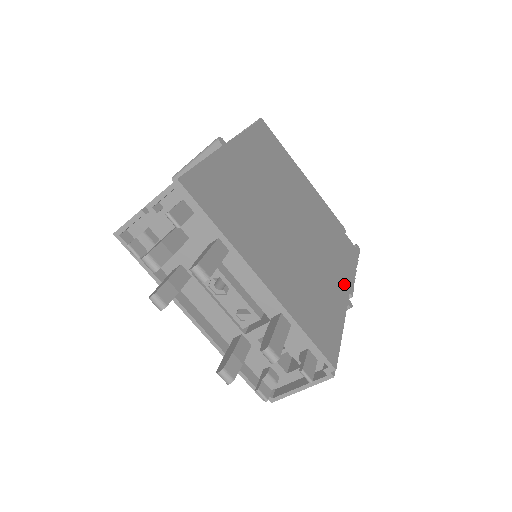
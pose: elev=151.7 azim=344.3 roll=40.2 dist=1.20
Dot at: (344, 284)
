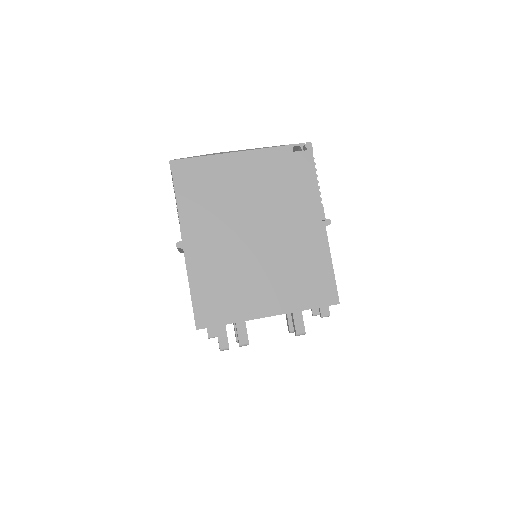
Dot at: (314, 219)
